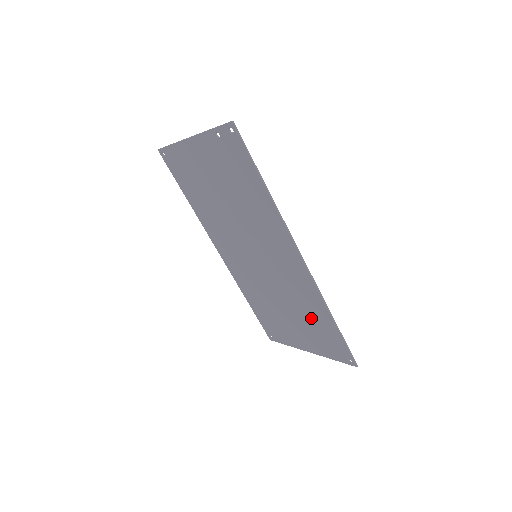
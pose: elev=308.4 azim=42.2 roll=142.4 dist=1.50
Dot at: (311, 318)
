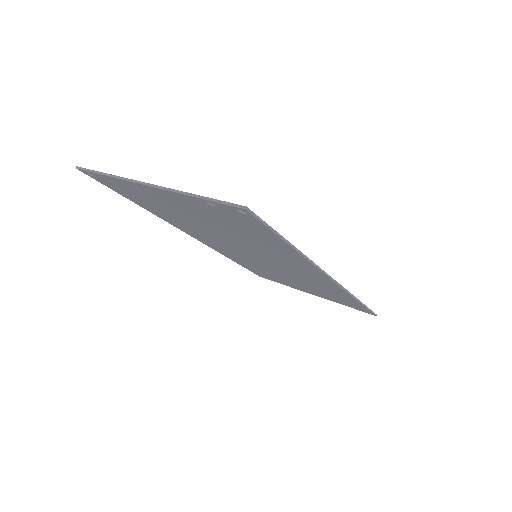
Dot at: (327, 292)
